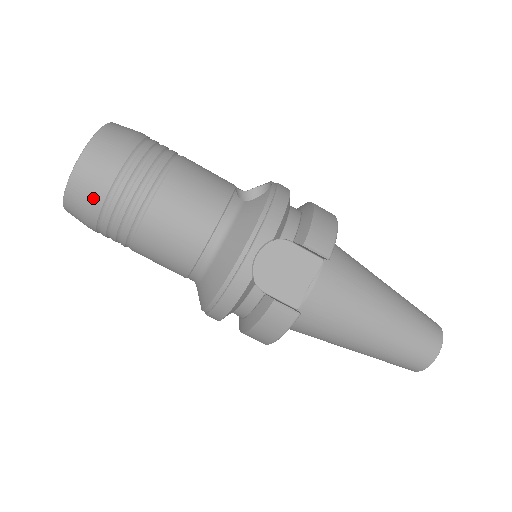
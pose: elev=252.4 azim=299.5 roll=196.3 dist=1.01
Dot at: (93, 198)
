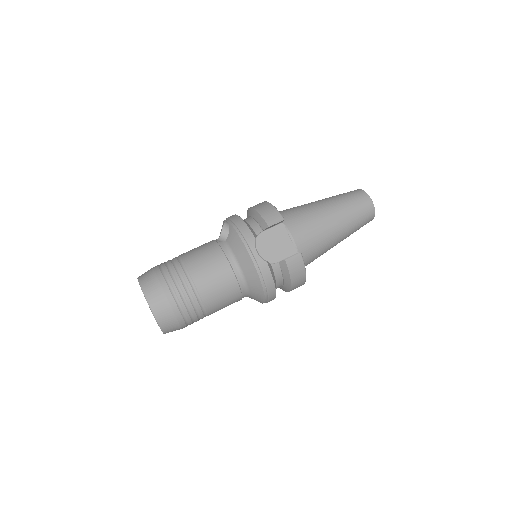
Dot at: (172, 311)
